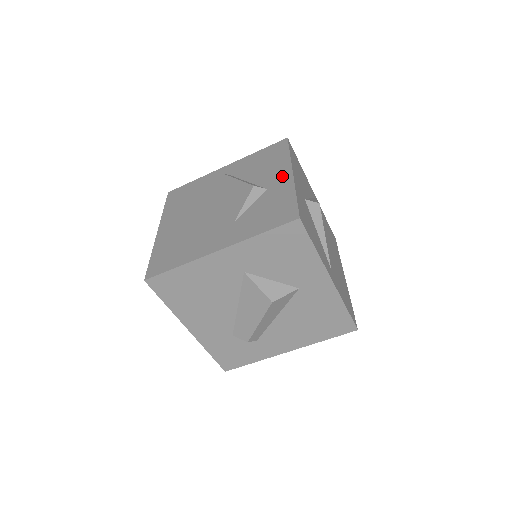
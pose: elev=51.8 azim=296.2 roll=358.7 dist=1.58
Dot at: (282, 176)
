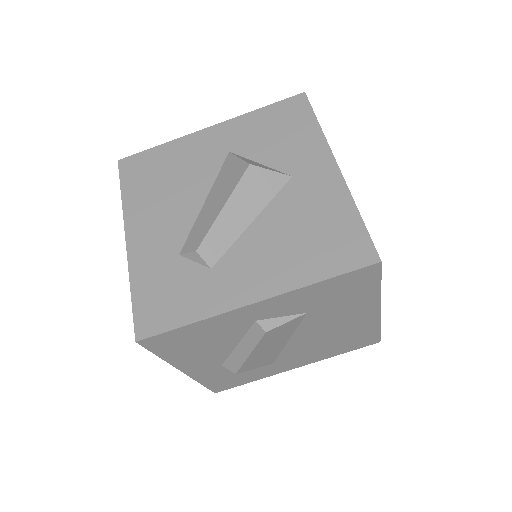
Dot at: occluded
